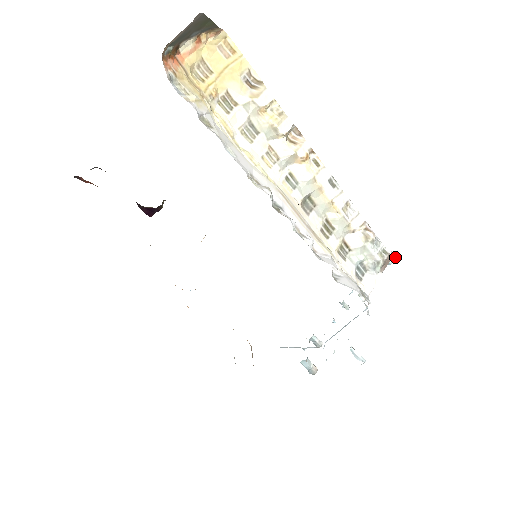
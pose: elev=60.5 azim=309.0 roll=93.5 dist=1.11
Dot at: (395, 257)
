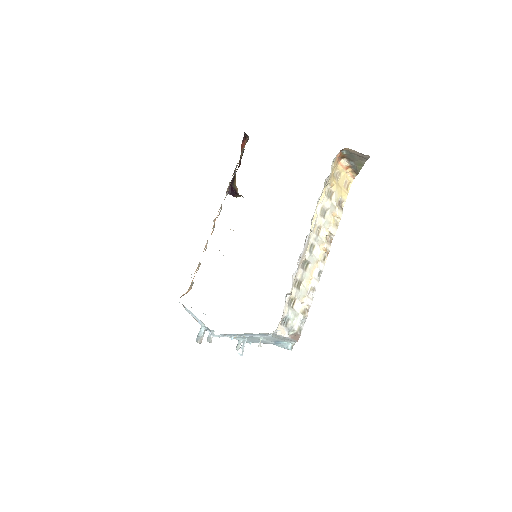
Dot at: occluded
